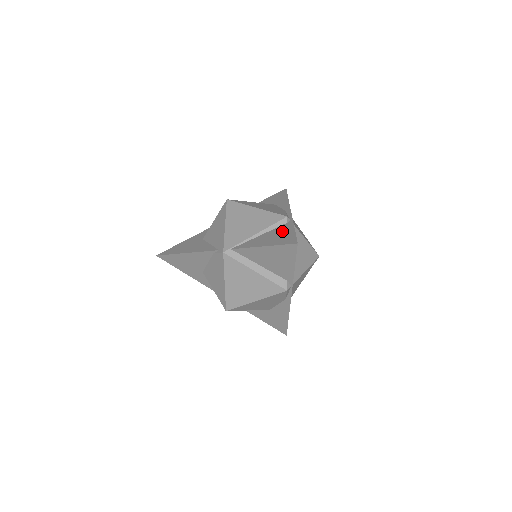
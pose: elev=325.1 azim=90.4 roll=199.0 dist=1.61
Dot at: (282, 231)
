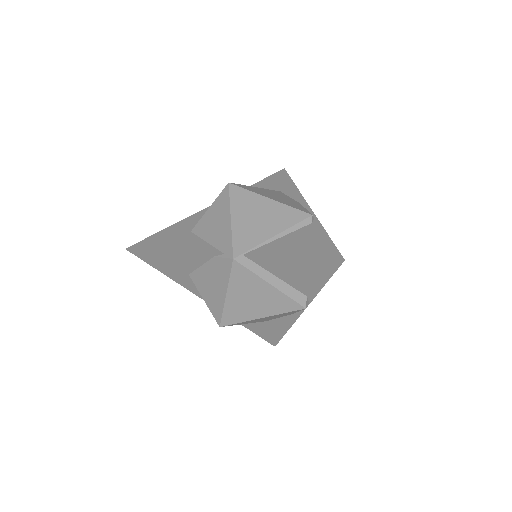
Dot at: (311, 236)
